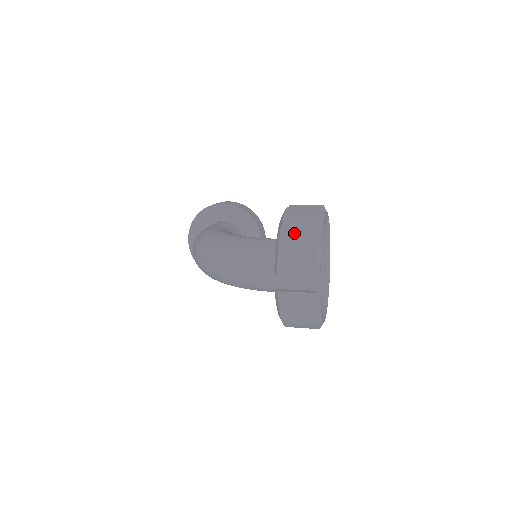
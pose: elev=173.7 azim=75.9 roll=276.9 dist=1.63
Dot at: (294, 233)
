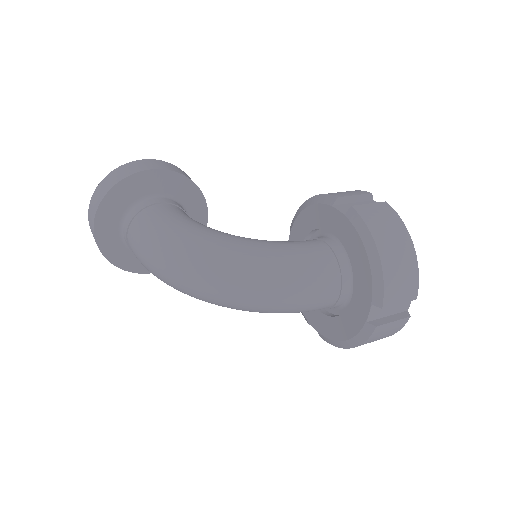
Dot at: (393, 252)
